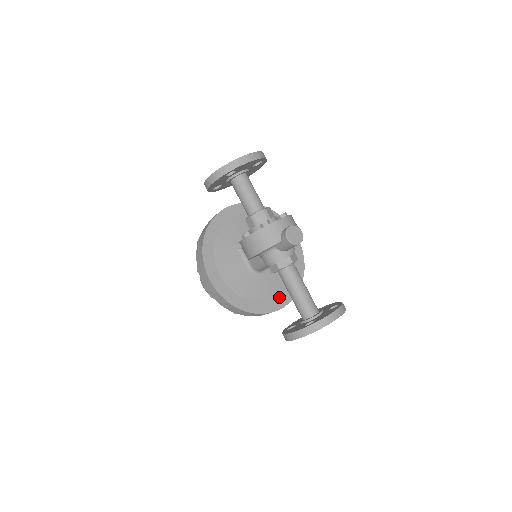
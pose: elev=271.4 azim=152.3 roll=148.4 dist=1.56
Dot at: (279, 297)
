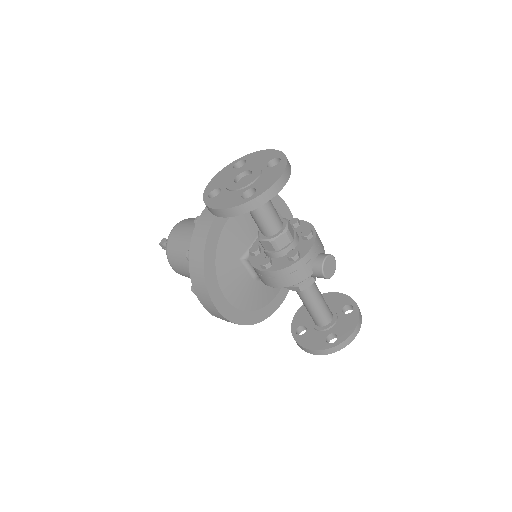
Dot at: (280, 291)
